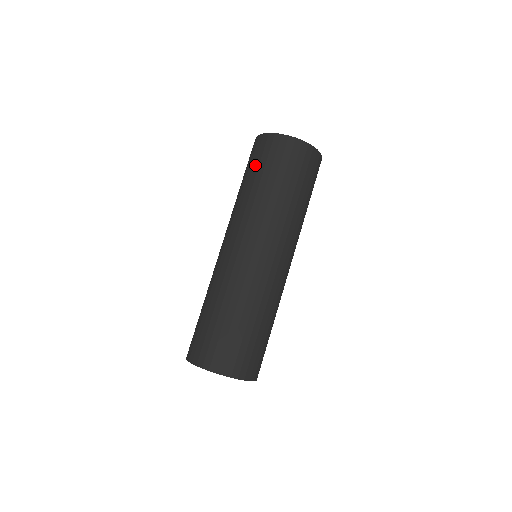
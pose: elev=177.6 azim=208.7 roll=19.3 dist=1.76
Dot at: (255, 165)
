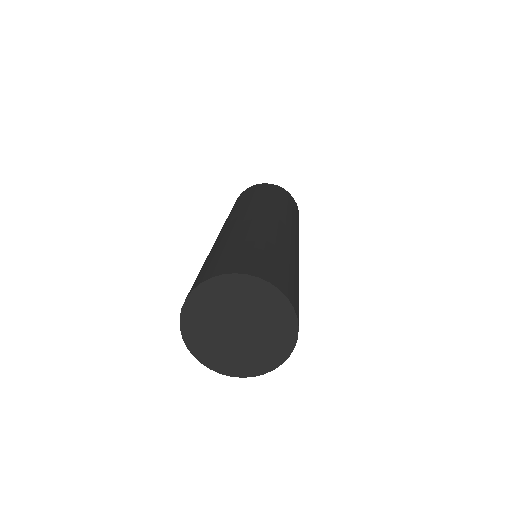
Dot at: (271, 191)
